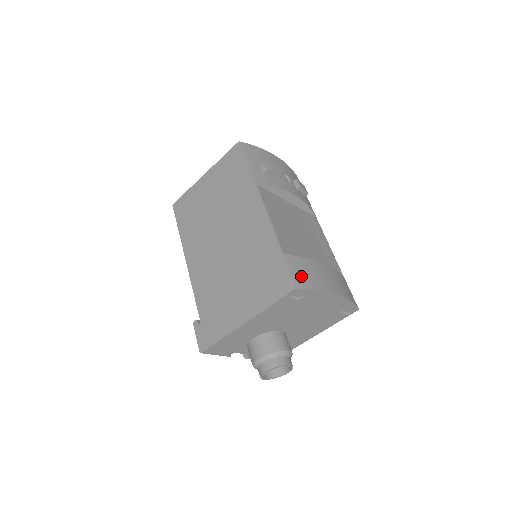
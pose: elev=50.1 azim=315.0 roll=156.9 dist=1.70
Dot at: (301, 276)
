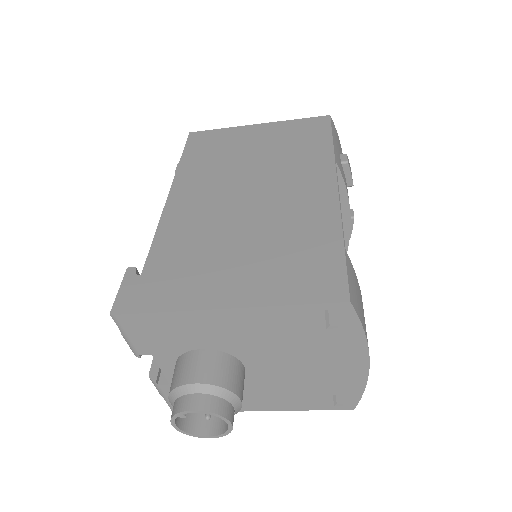
Dot at: (356, 295)
